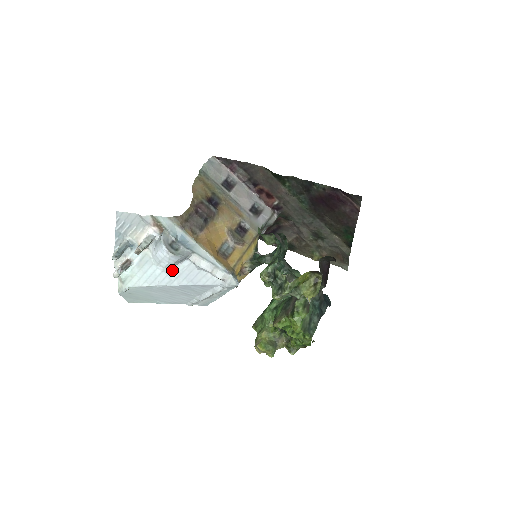
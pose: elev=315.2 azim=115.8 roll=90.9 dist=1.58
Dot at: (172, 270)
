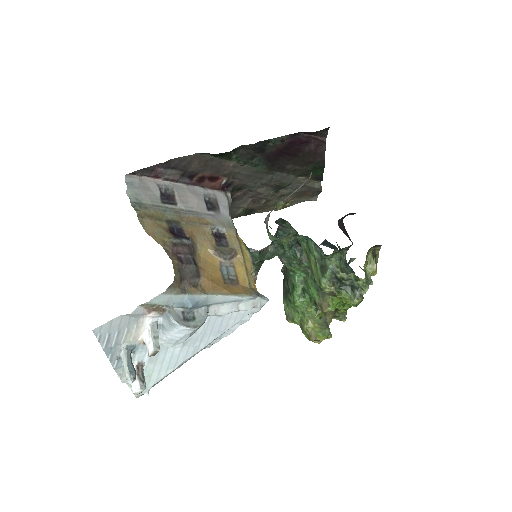
Dot at: (193, 338)
